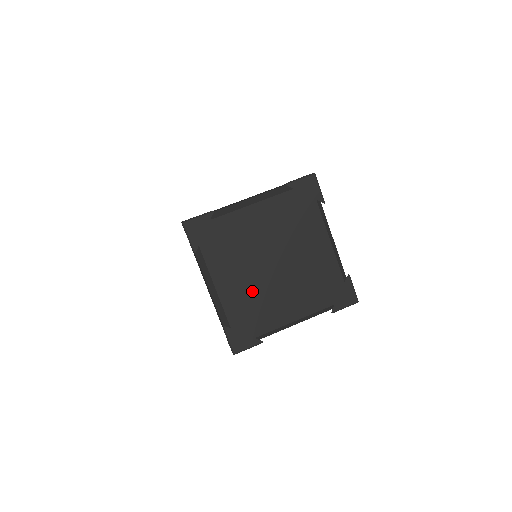
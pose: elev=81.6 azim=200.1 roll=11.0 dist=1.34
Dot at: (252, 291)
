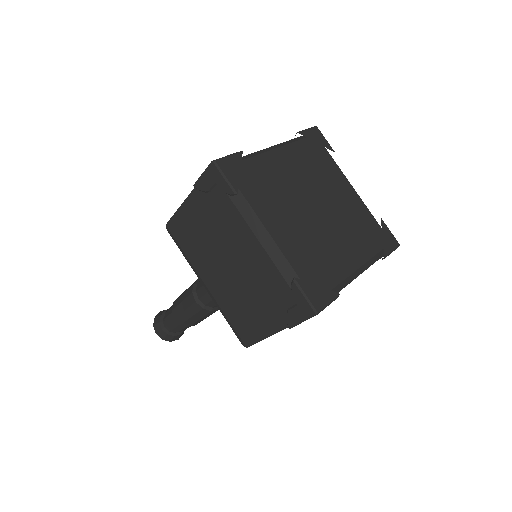
Dot at: (307, 237)
